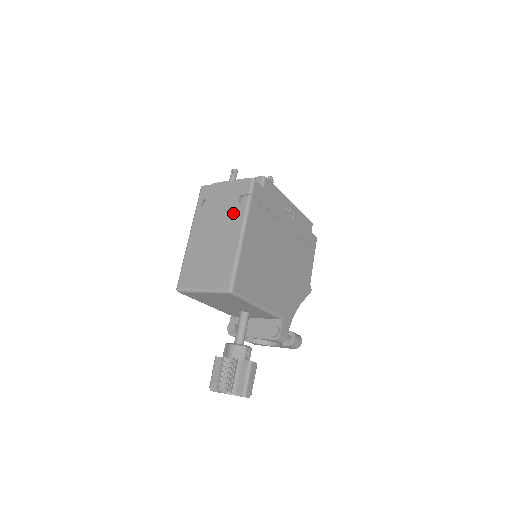
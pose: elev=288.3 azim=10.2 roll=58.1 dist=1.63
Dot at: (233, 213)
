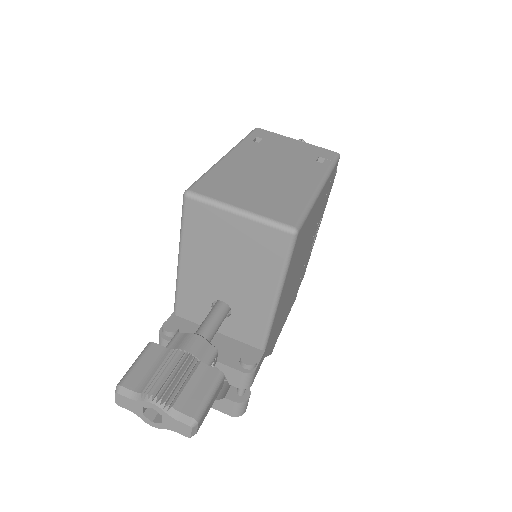
Dot at: (308, 165)
